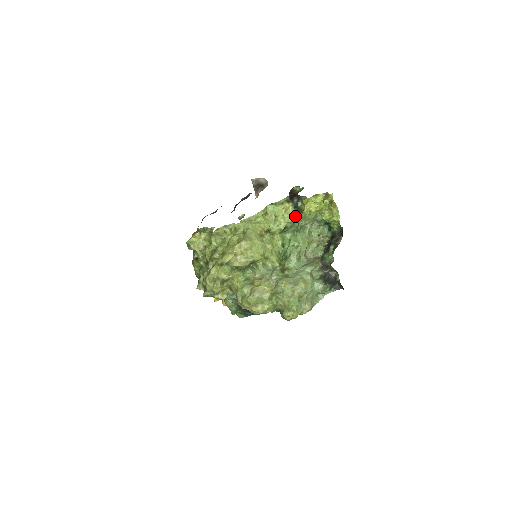
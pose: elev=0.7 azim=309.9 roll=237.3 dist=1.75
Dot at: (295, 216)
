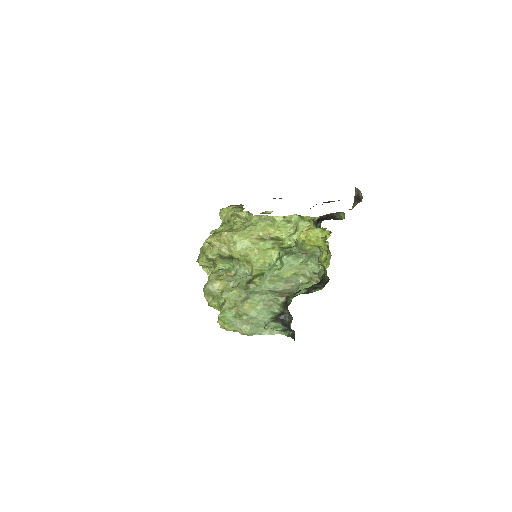
Dot at: occluded
